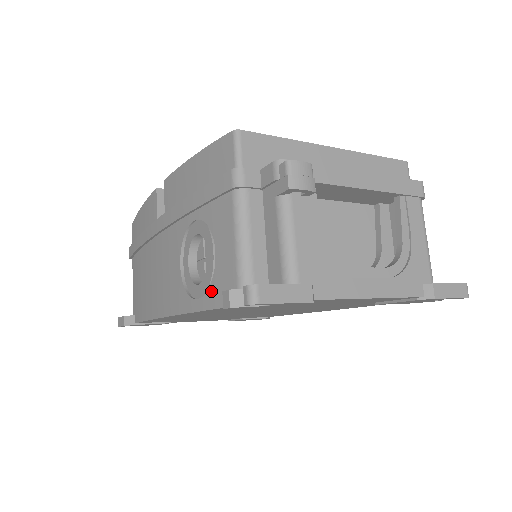
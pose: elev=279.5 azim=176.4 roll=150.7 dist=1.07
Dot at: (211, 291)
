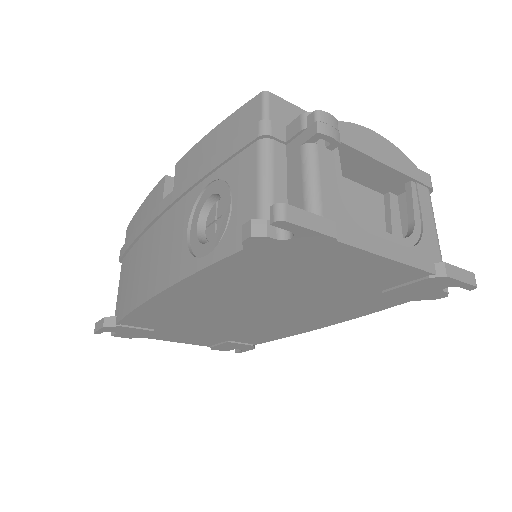
Dot at: (224, 241)
